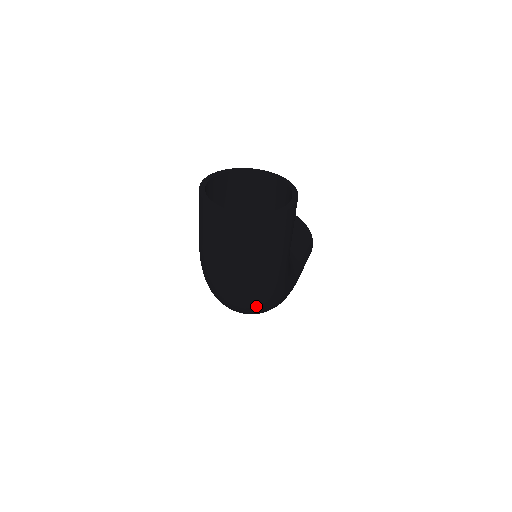
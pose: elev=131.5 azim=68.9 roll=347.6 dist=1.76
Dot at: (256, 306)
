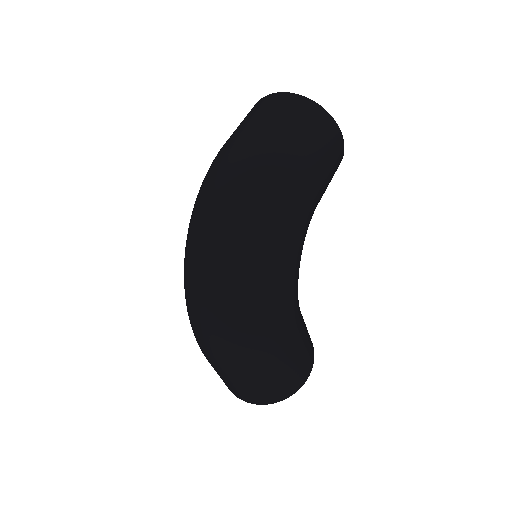
Dot at: (252, 220)
